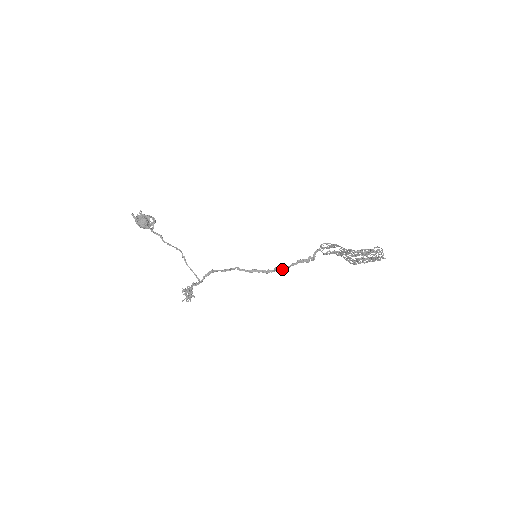
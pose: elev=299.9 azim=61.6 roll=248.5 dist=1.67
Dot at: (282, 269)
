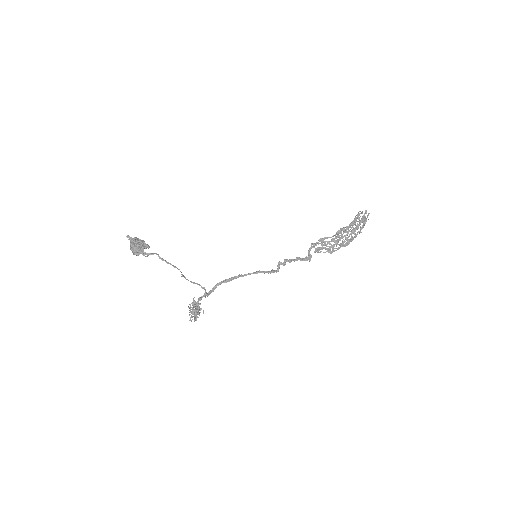
Dot at: (285, 263)
